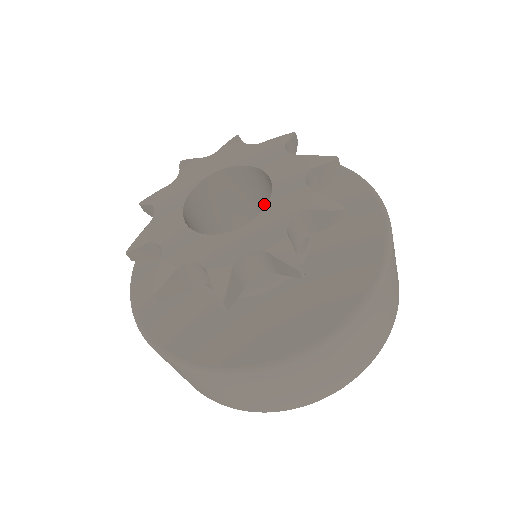
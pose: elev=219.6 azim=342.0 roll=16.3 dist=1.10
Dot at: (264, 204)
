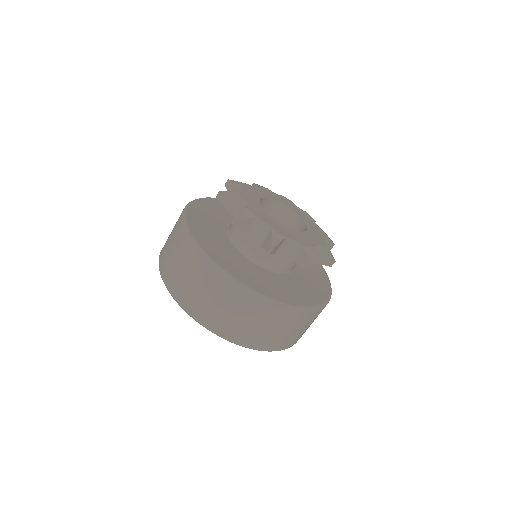
Dot at: occluded
